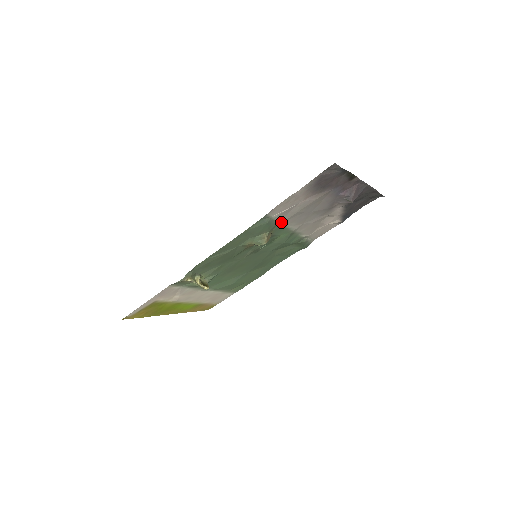
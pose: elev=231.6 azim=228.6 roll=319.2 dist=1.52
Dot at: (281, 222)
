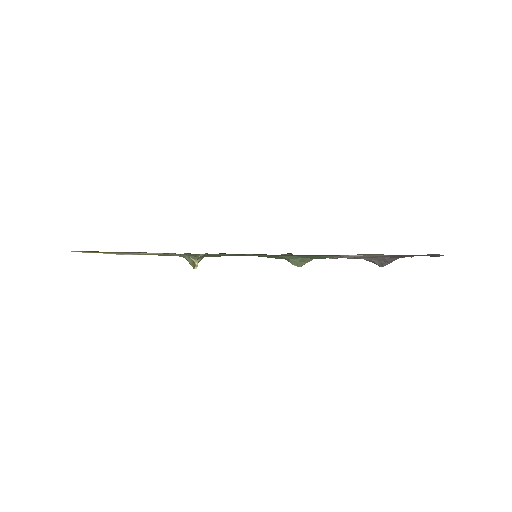
Dot at: occluded
